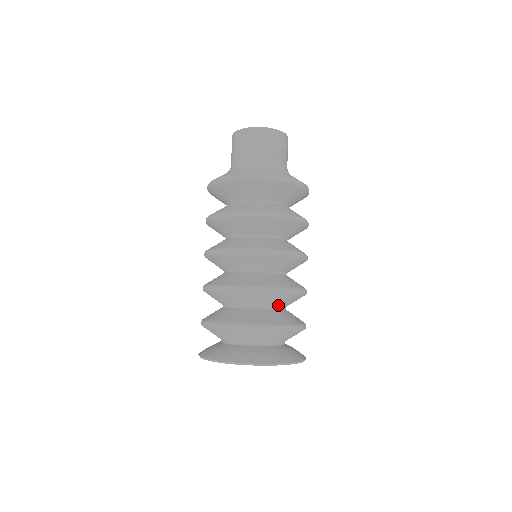
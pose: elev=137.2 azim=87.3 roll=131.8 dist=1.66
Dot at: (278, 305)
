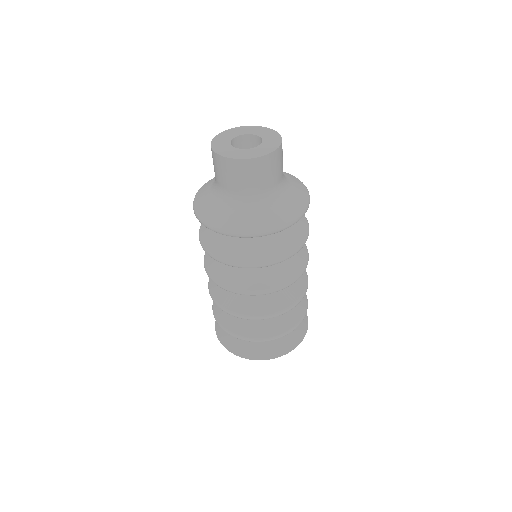
Dot at: occluded
